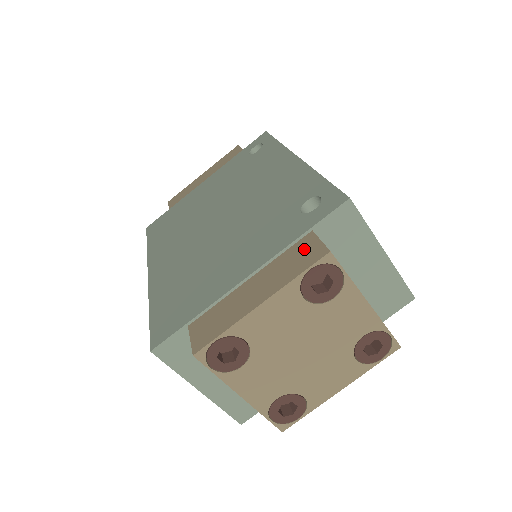
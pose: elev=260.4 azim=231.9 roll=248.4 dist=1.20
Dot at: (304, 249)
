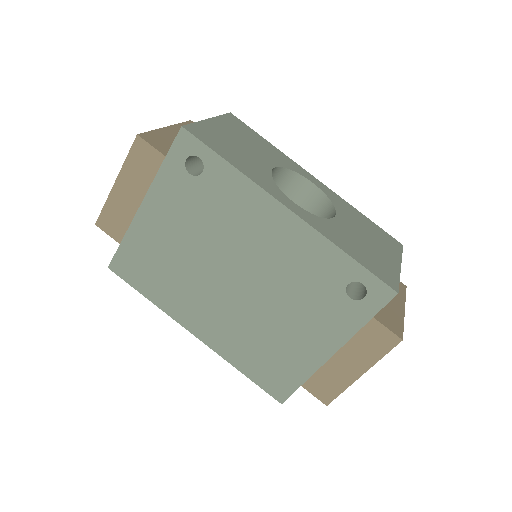
Dot at: (375, 335)
